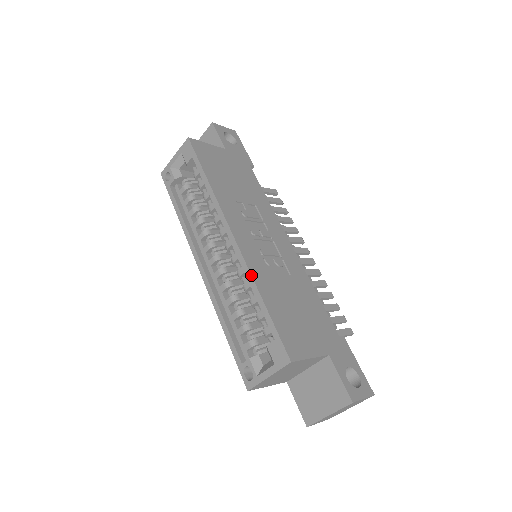
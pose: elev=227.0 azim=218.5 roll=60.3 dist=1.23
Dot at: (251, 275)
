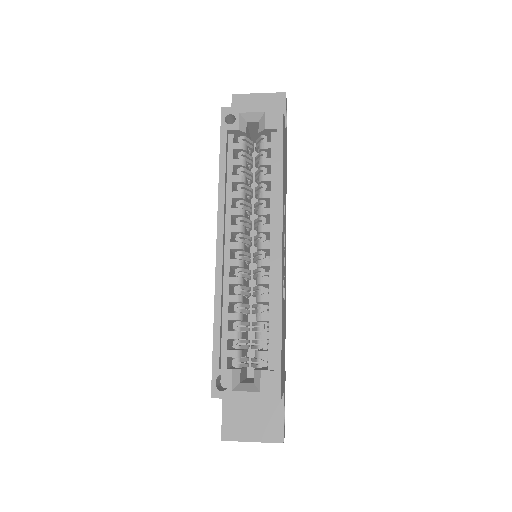
Dot at: occluded
